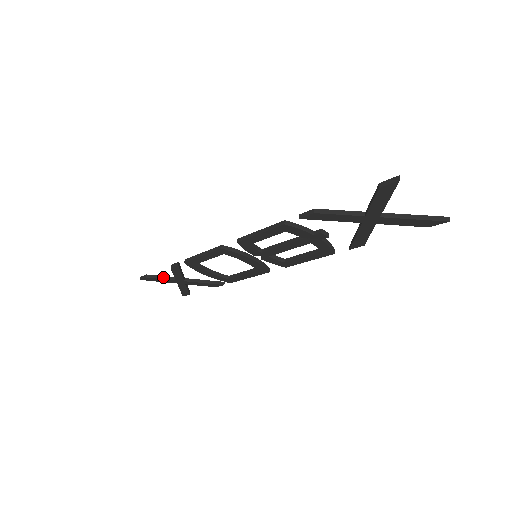
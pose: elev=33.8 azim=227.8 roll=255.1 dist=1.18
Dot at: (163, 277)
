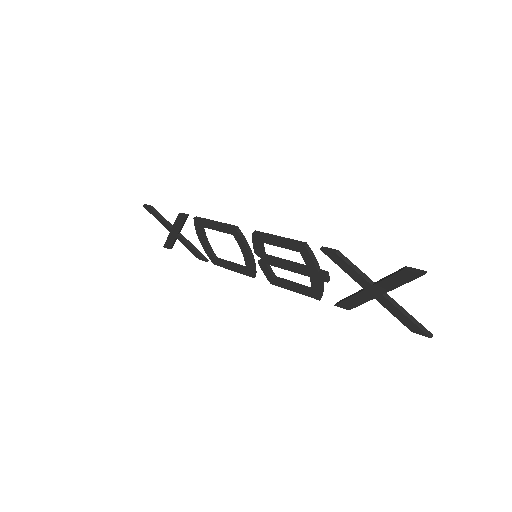
Dot at: (164, 218)
